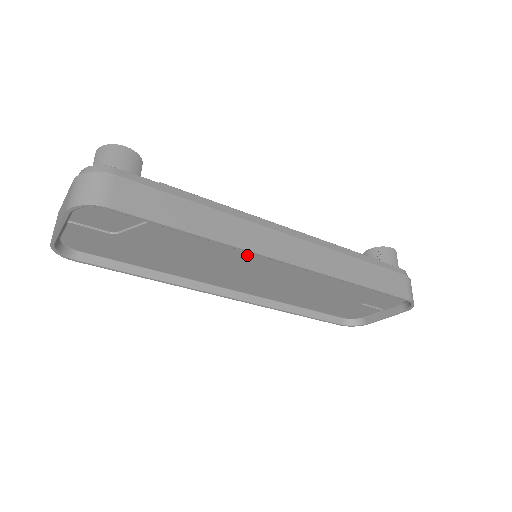
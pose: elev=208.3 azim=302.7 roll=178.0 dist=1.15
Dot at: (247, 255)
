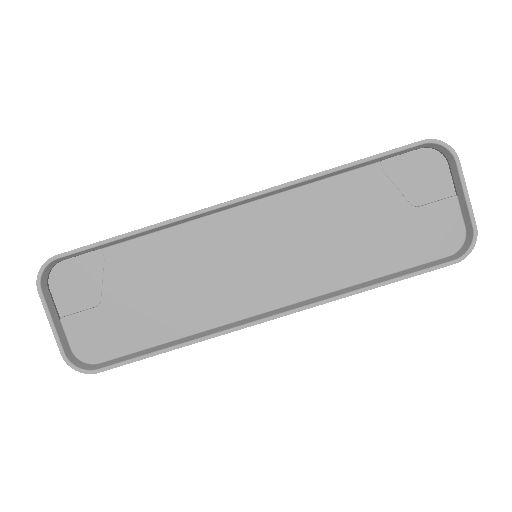
Dot at: (212, 233)
